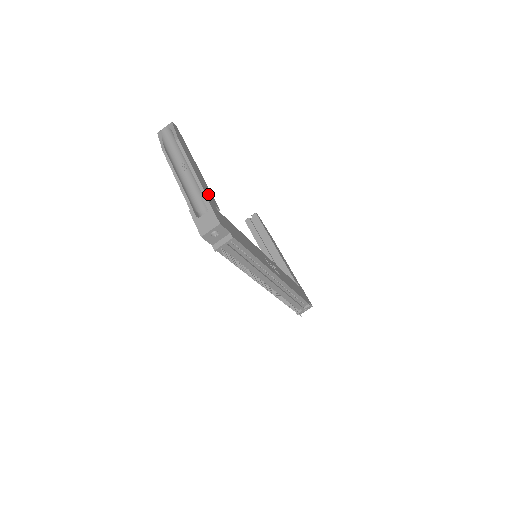
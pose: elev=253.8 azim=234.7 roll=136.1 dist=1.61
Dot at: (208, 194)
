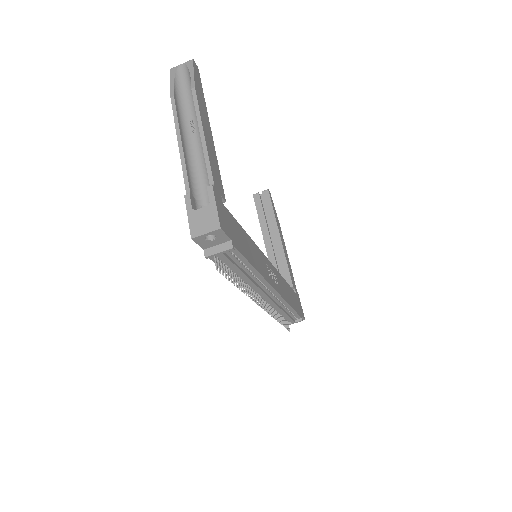
Dot at: (215, 177)
